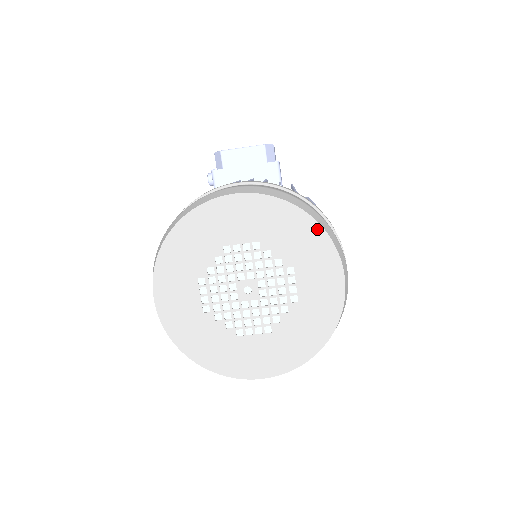
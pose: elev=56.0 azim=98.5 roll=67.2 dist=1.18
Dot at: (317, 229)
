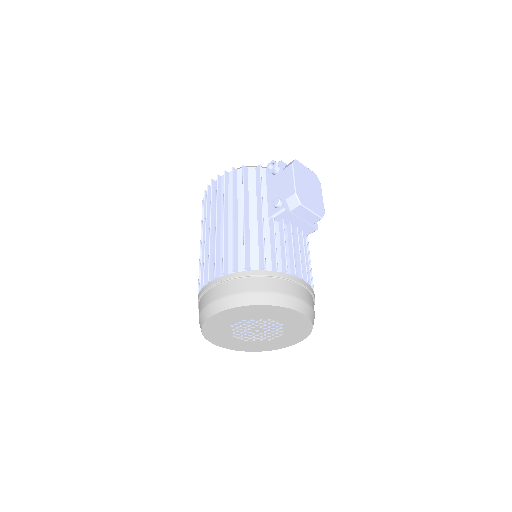
Dot at: (308, 333)
